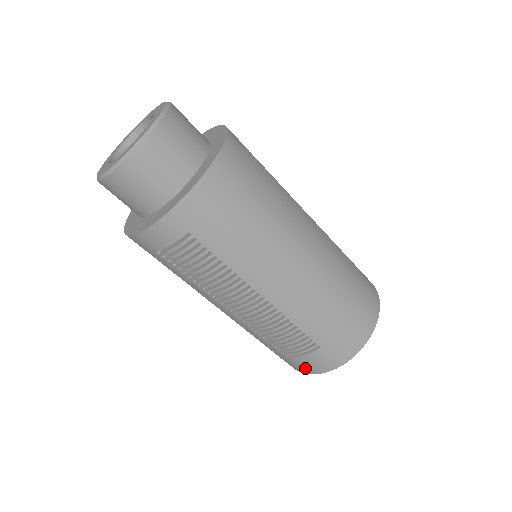
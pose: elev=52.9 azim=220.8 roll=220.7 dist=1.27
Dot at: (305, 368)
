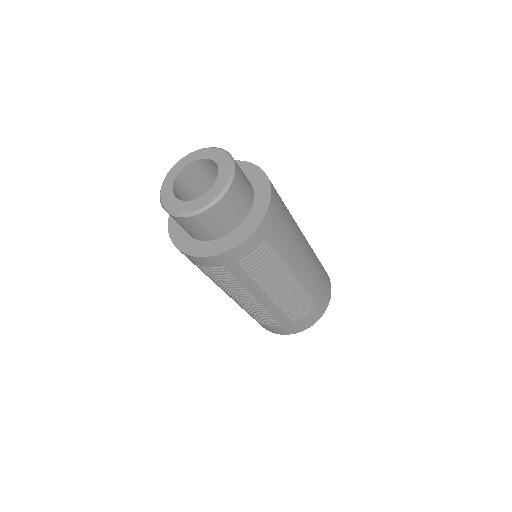
Dot at: (301, 327)
